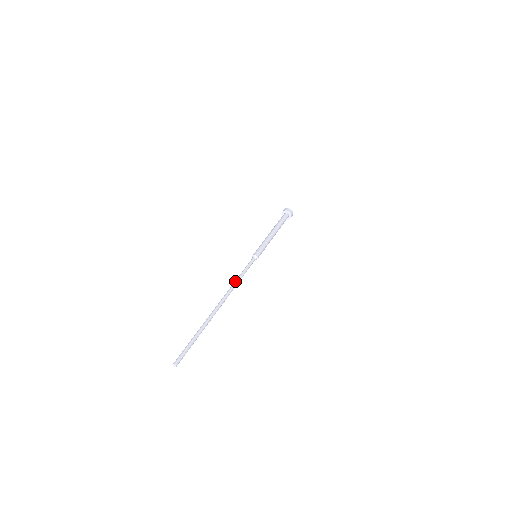
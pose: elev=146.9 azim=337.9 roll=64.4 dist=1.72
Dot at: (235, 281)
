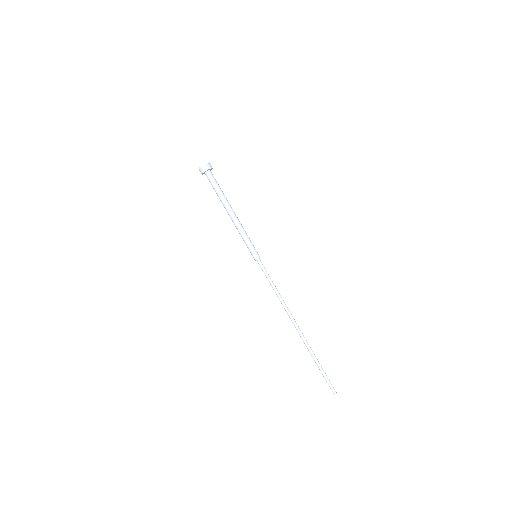
Dot at: (281, 300)
